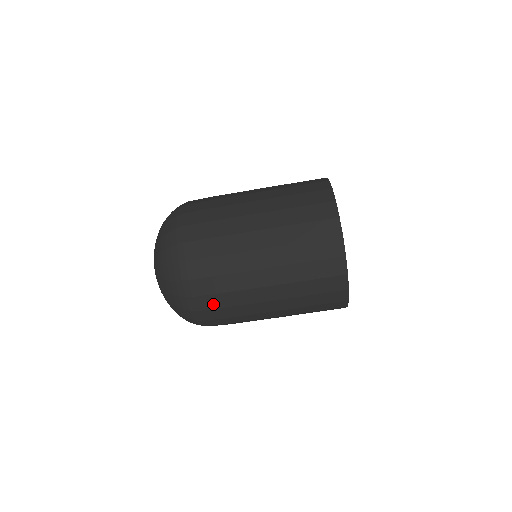
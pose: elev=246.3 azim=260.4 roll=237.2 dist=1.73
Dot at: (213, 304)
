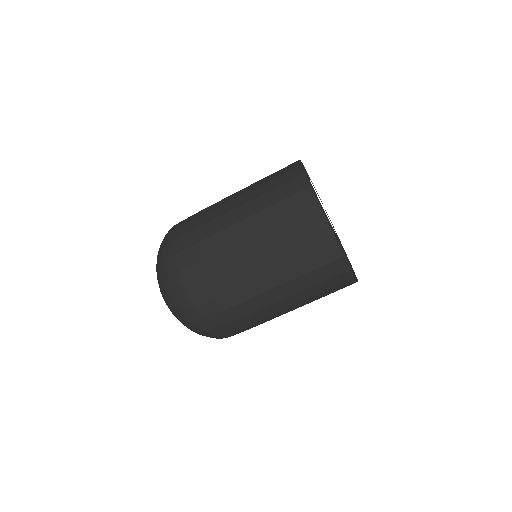
Dot at: (240, 331)
